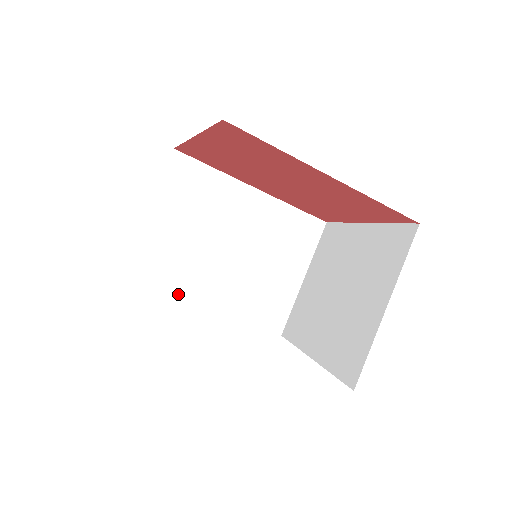
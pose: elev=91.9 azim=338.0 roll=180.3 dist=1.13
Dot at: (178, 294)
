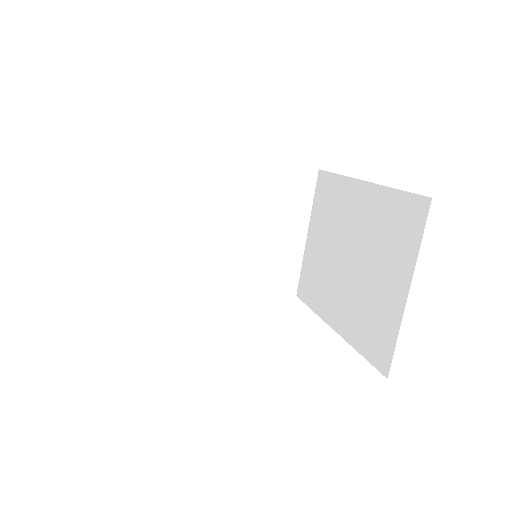
Dot at: (183, 294)
